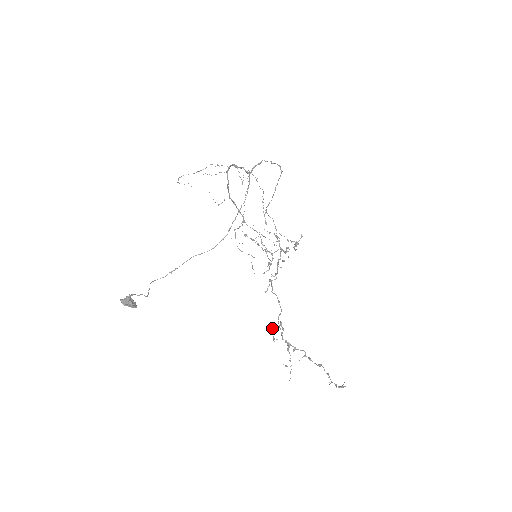
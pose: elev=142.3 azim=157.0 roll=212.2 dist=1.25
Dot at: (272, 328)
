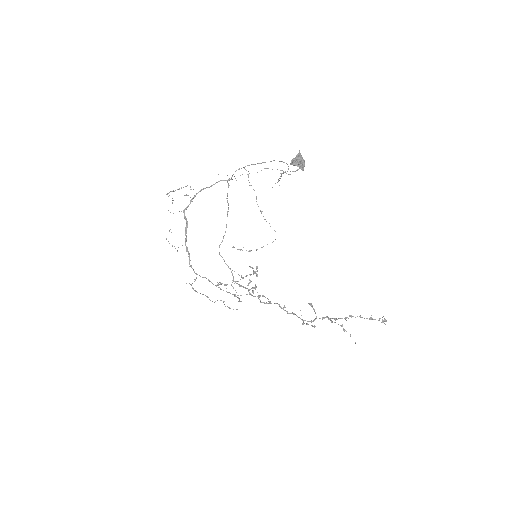
Dot at: occluded
